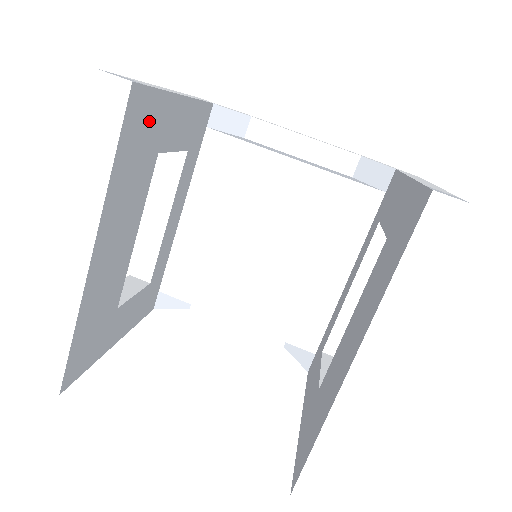
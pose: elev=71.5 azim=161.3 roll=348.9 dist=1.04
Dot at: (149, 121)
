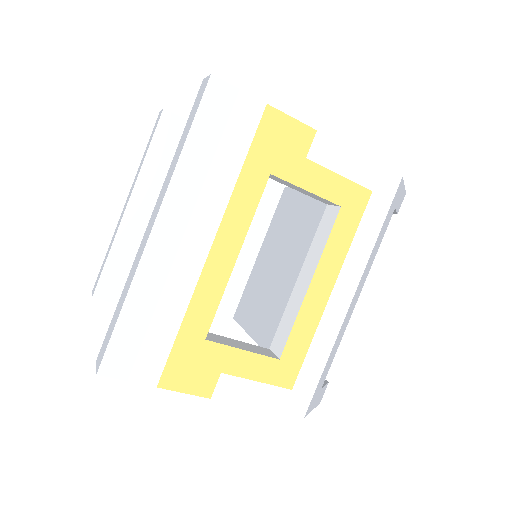
Dot at: occluded
